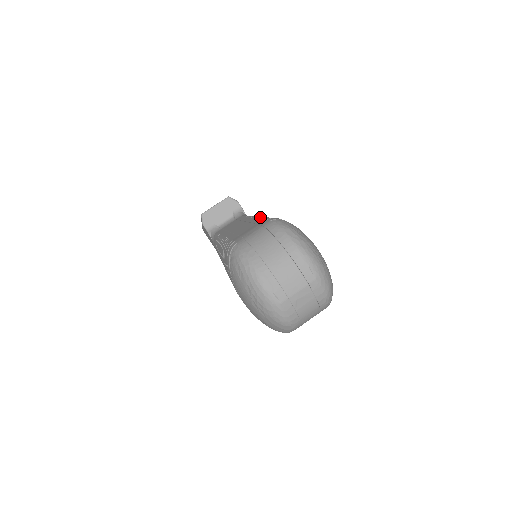
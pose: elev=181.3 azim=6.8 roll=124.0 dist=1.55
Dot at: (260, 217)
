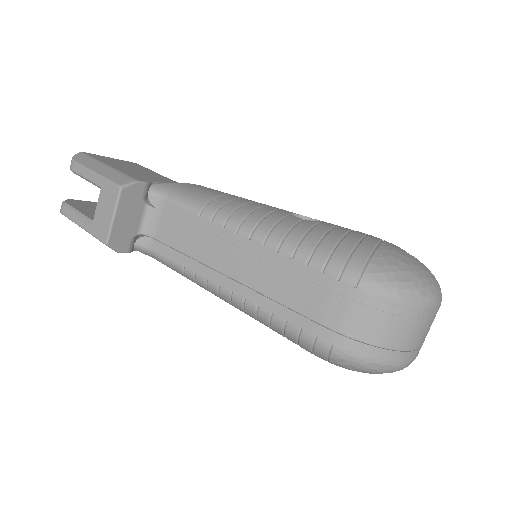
Dot at: (281, 249)
